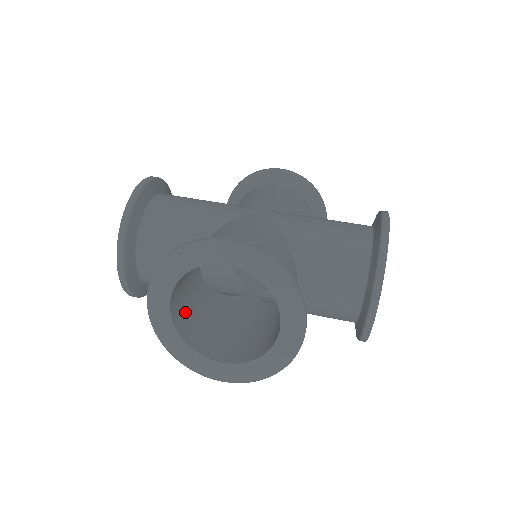
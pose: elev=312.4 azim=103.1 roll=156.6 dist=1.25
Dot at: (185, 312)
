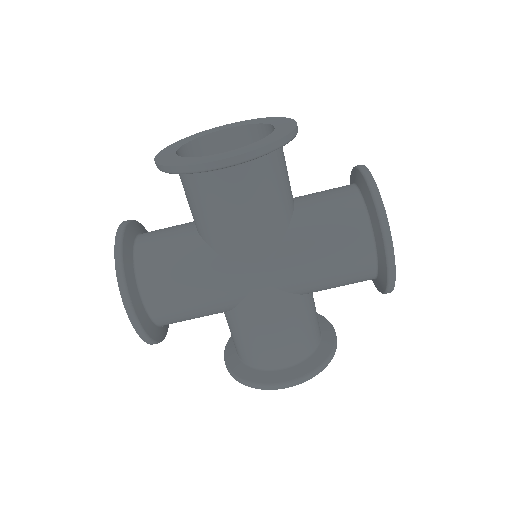
Dot at: occluded
